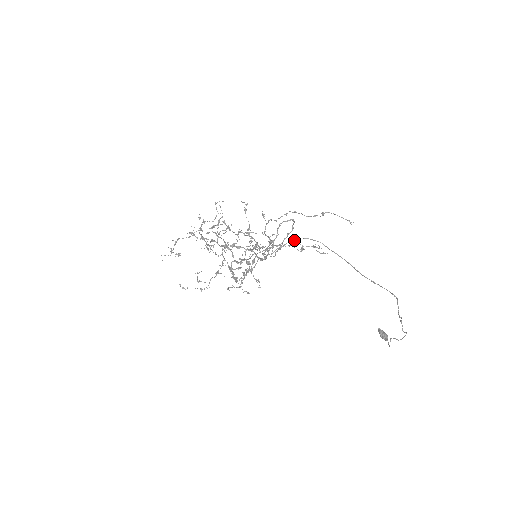
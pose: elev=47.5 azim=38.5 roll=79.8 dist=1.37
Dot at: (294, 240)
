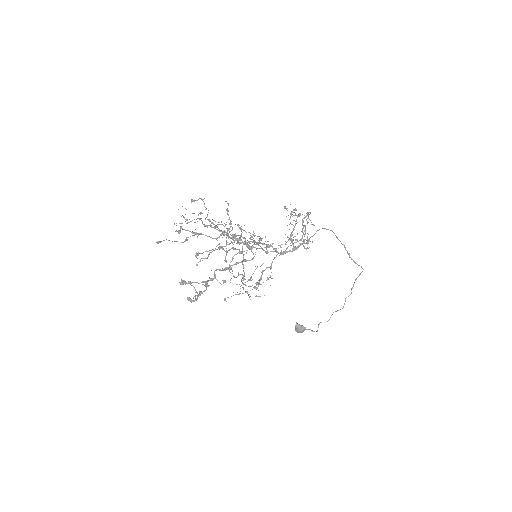
Dot at: occluded
